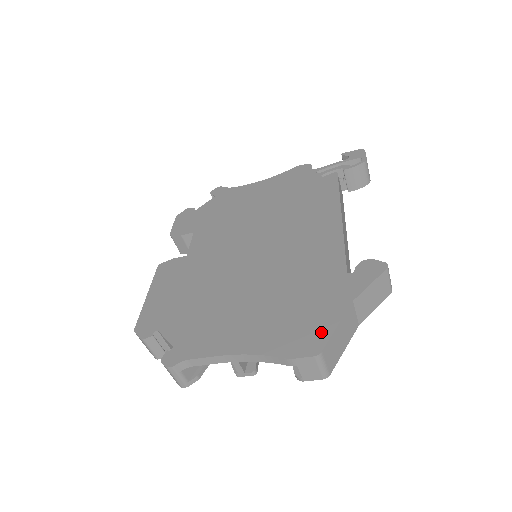
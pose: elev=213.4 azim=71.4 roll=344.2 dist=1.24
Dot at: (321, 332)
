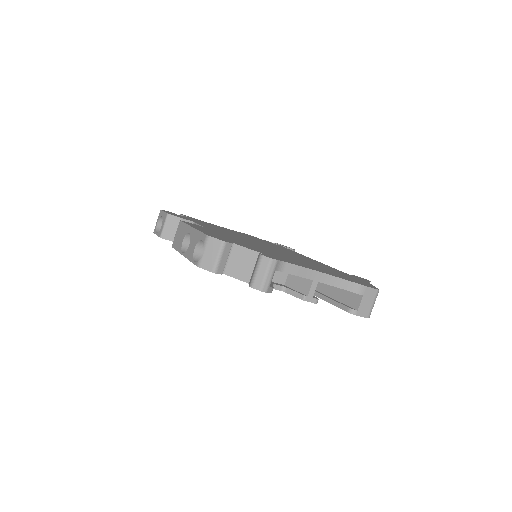
Dot at: (368, 284)
